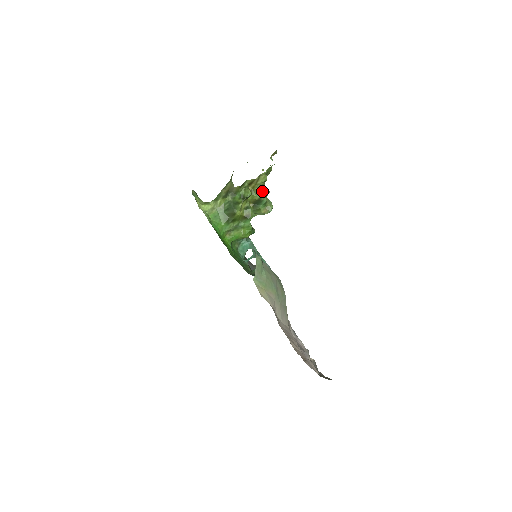
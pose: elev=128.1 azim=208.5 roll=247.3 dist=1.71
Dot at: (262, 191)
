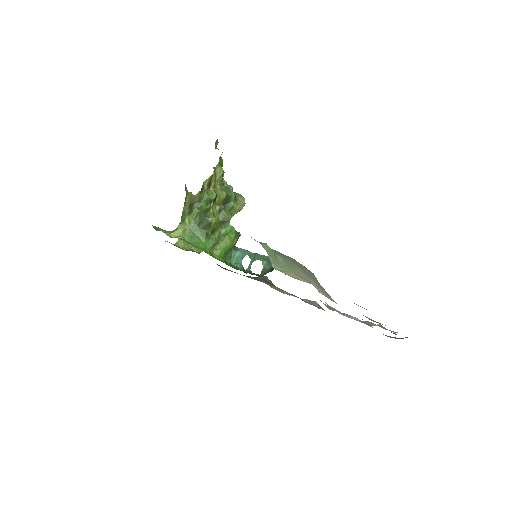
Dot at: (225, 187)
